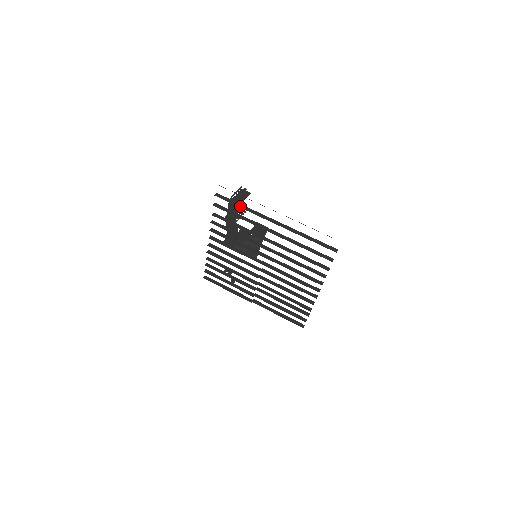
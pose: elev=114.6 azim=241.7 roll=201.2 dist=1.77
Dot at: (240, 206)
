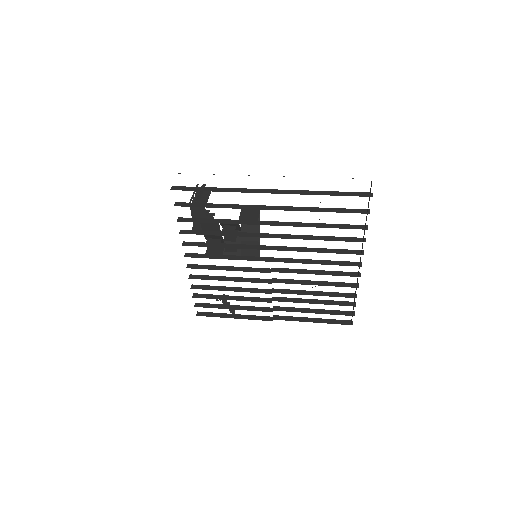
Dot at: (212, 190)
